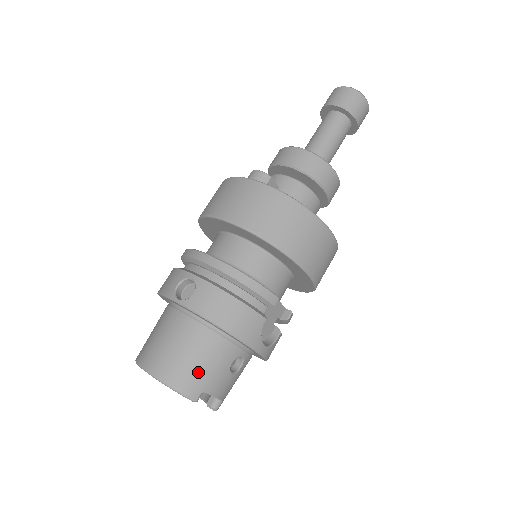
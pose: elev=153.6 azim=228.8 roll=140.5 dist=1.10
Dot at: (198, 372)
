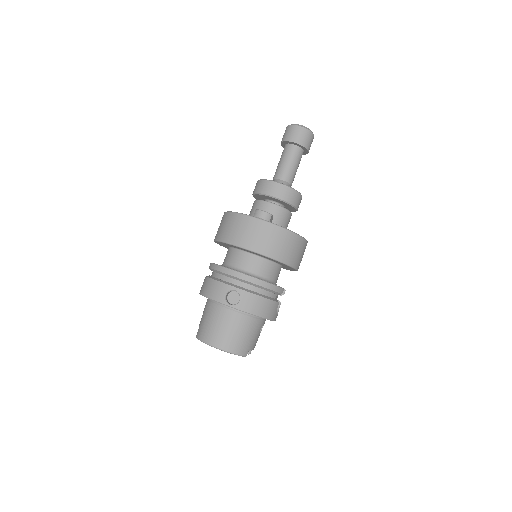
Dot at: (247, 341)
